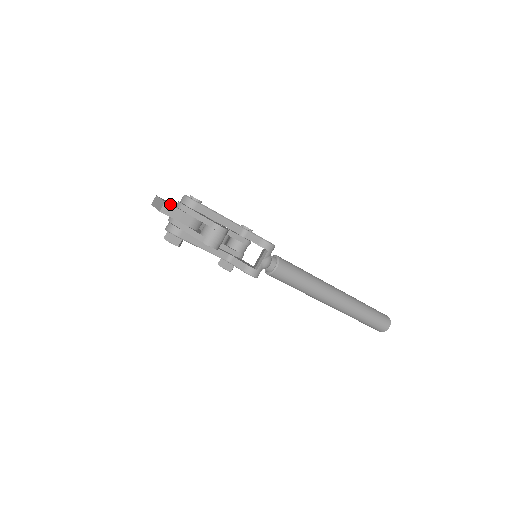
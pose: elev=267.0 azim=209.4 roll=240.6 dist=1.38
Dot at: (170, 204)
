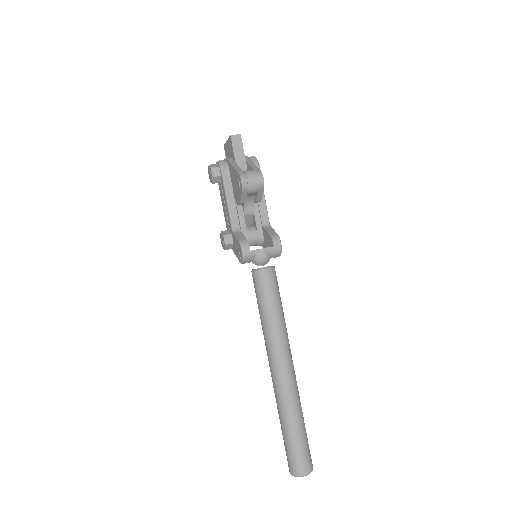
Dot at: occluded
